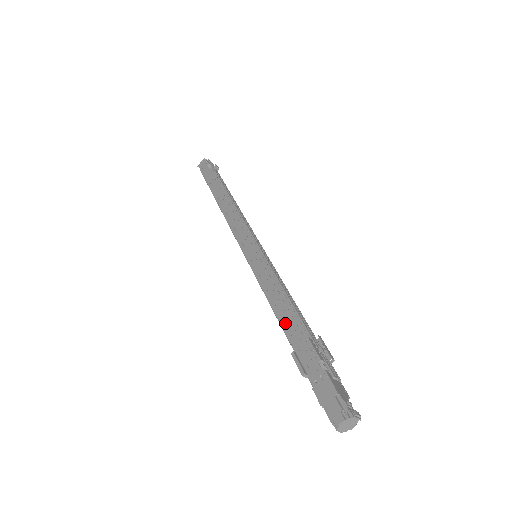
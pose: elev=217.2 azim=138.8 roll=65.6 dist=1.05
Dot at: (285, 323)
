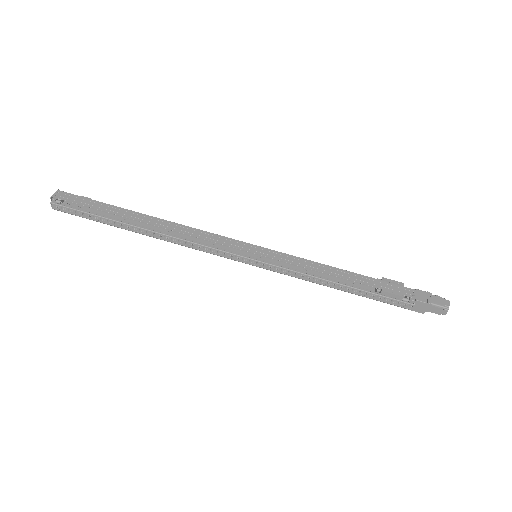
Dot at: (355, 278)
